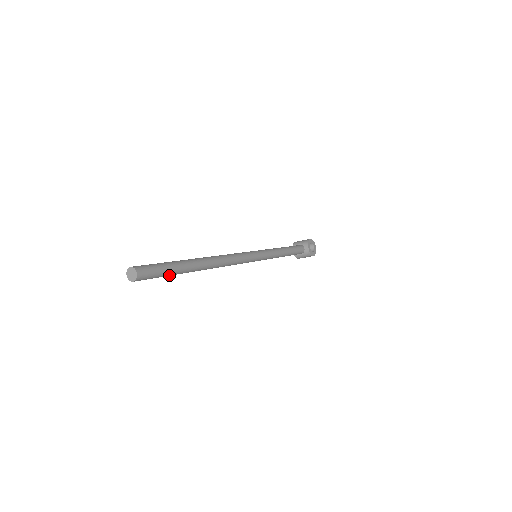
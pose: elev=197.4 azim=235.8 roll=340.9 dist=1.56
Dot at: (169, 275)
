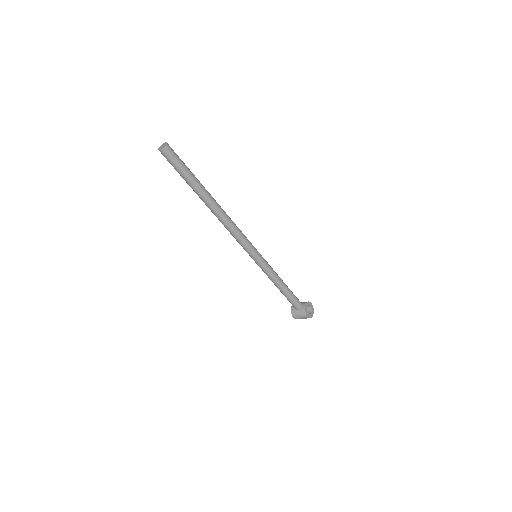
Dot at: (185, 176)
